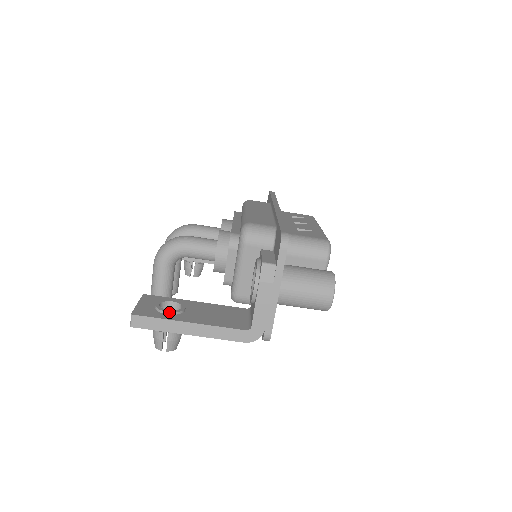
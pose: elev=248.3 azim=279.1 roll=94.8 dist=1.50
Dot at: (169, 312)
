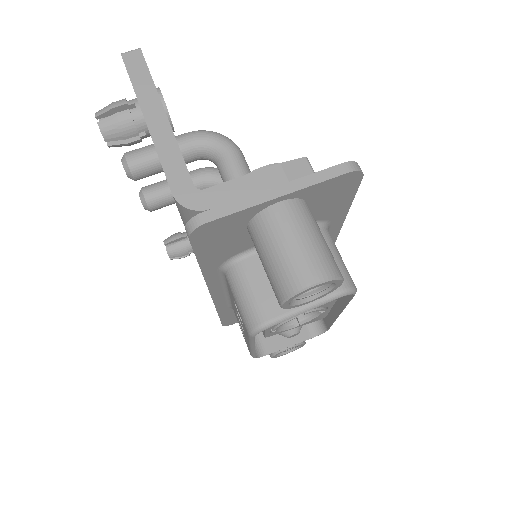
Dot at: occluded
